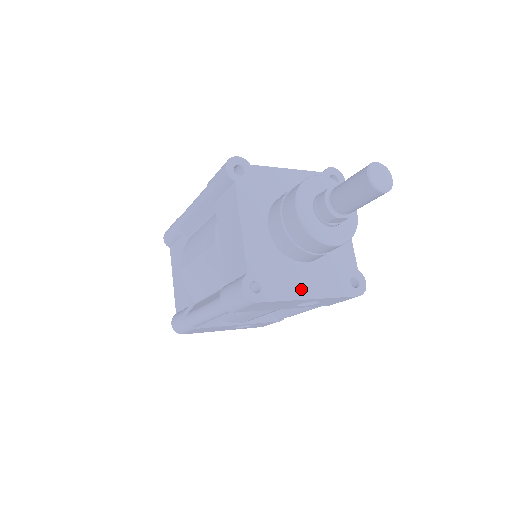
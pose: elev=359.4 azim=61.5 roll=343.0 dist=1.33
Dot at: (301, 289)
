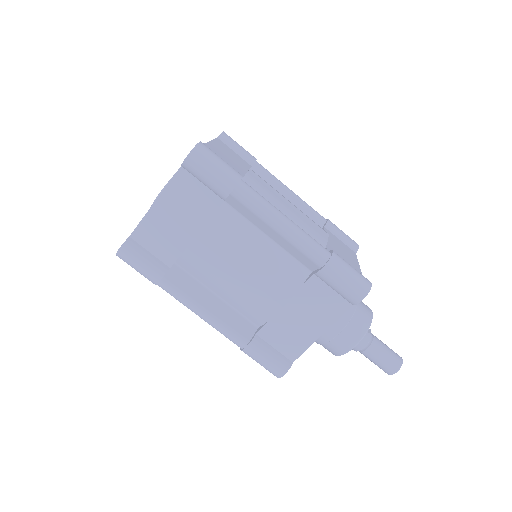
Dot at: occluded
